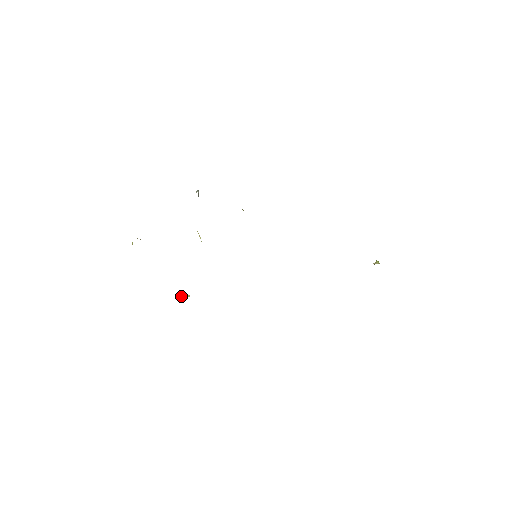
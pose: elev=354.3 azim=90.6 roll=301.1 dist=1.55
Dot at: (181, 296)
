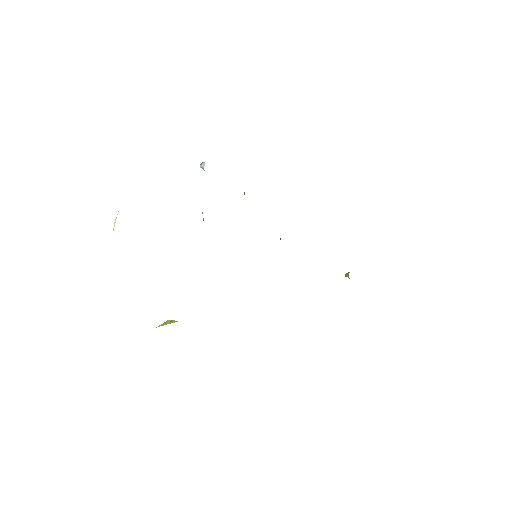
Dot at: (164, 322)
